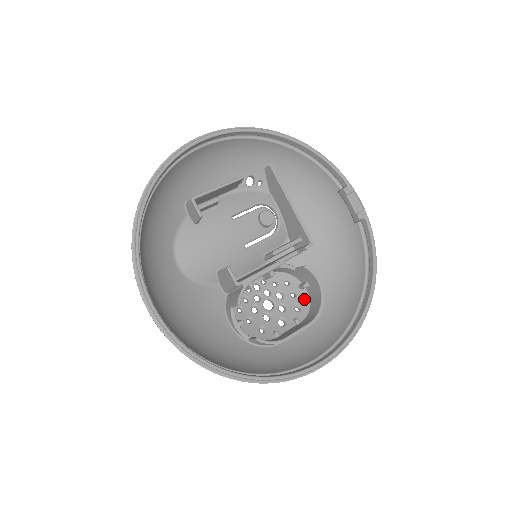
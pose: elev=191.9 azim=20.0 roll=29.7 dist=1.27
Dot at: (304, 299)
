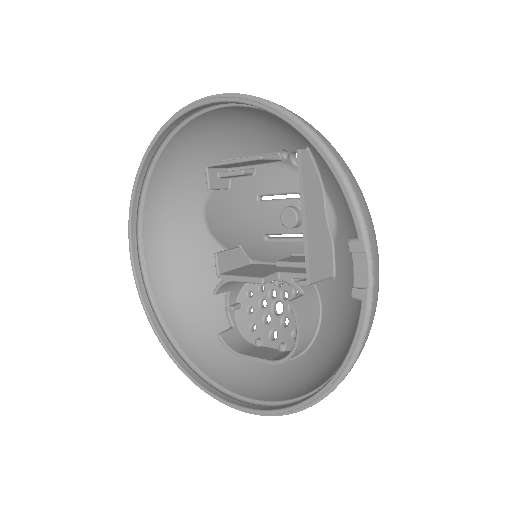
Dot at: occluded
